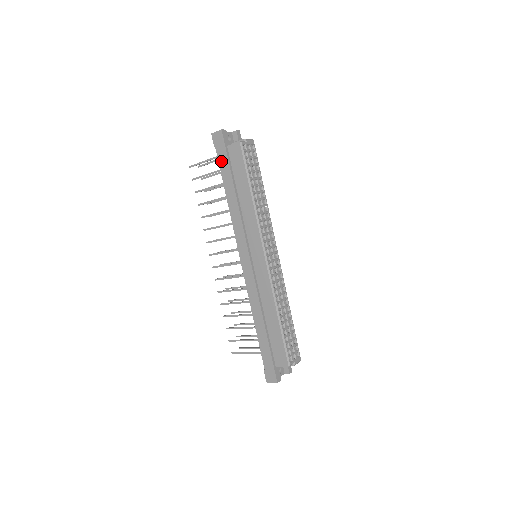
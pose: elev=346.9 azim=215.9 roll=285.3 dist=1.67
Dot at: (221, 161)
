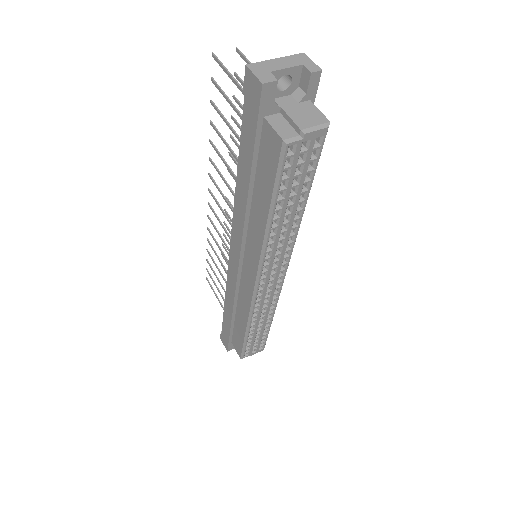
Dot at: (245, 129)
